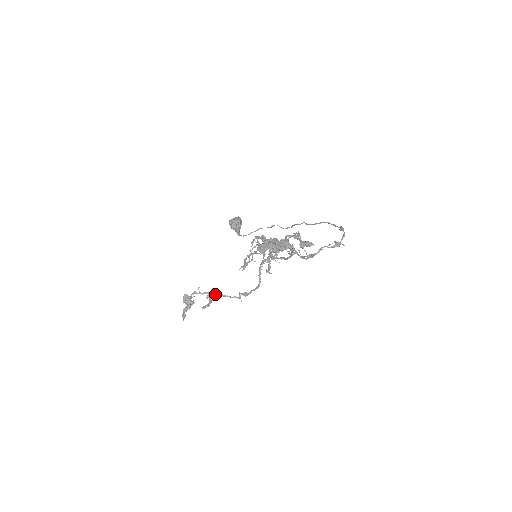
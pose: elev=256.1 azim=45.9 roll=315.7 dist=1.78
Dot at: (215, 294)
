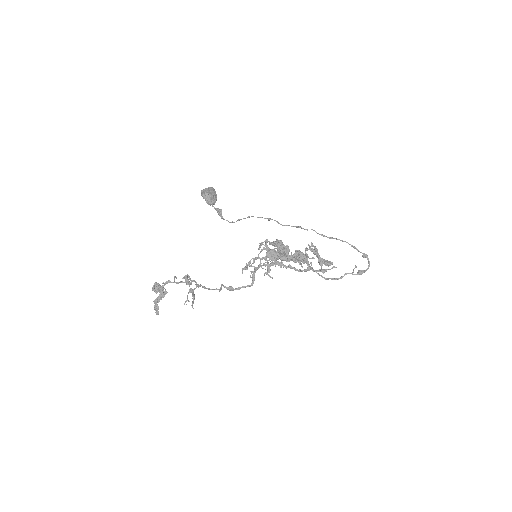
Dot at: (190, 282)
